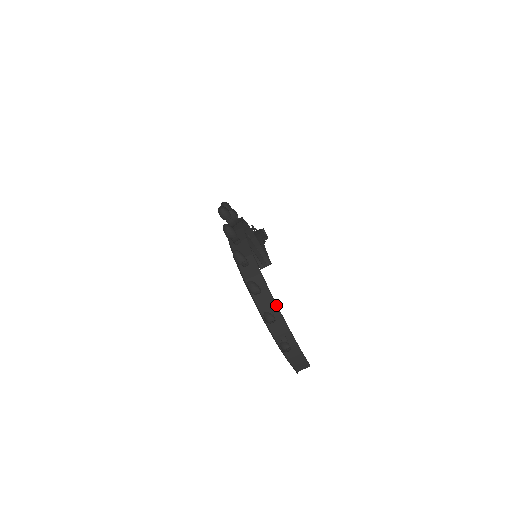
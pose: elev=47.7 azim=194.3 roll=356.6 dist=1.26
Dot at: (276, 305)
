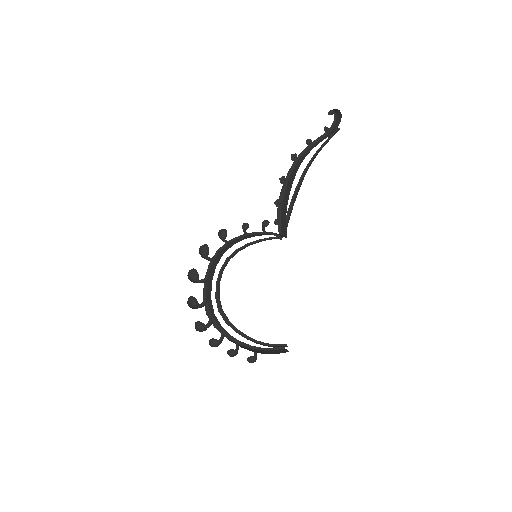
Dot at: occluded
